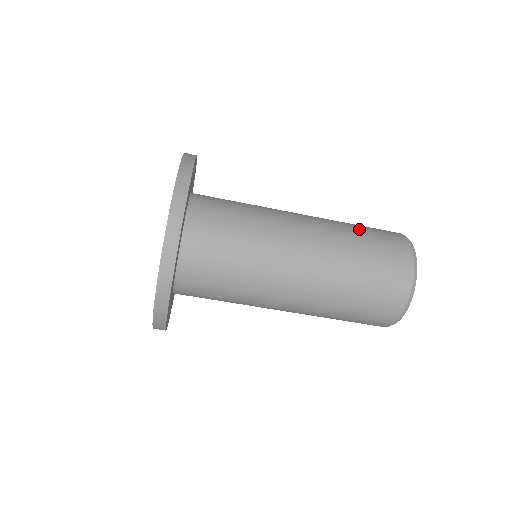
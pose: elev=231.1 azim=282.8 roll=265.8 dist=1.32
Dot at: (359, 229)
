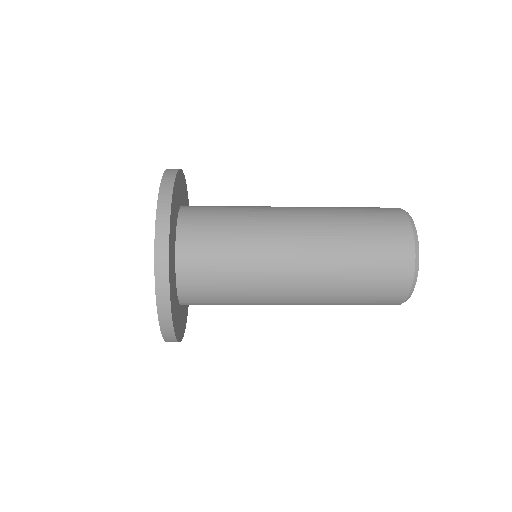
Dot at: (357, 285)
